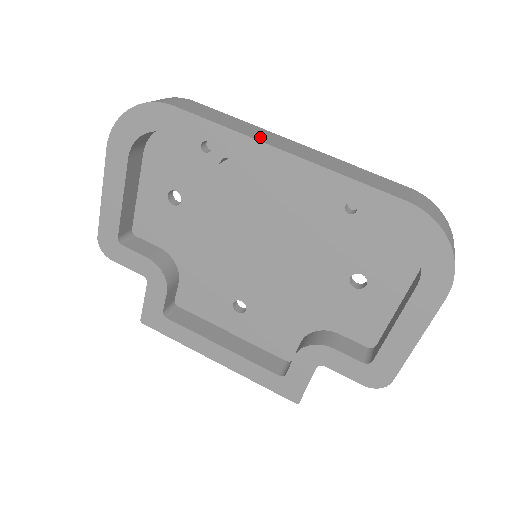
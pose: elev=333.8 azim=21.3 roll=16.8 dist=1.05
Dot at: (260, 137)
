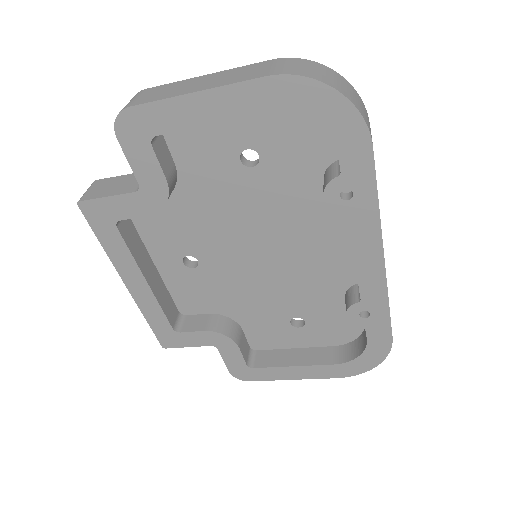
Dot at: occluded
